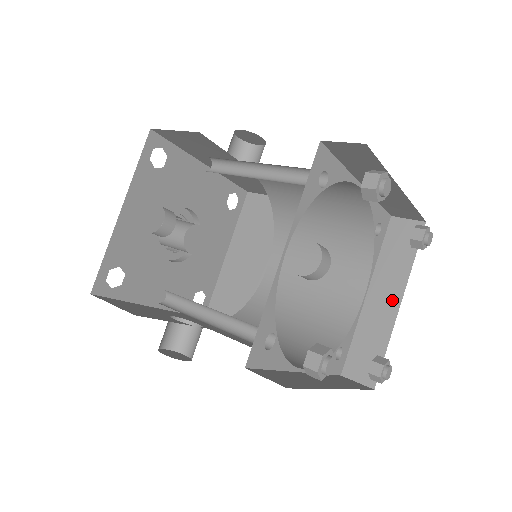
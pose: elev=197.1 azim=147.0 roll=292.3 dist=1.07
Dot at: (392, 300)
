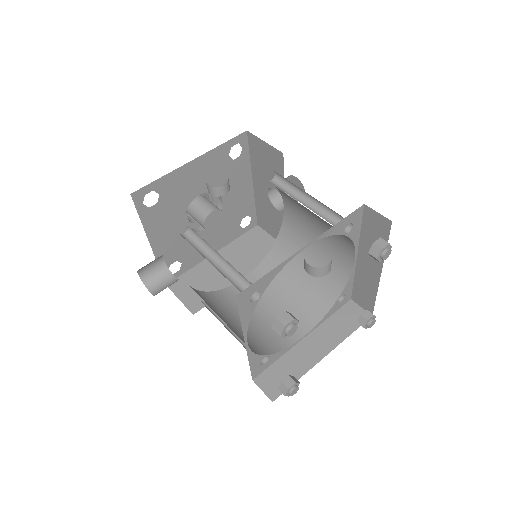
Dot at: (321, 350)
